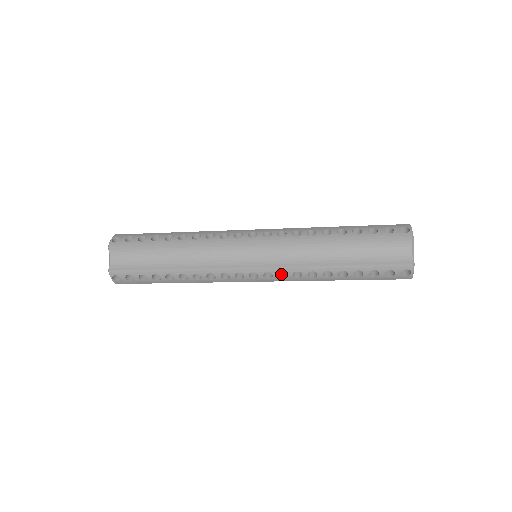
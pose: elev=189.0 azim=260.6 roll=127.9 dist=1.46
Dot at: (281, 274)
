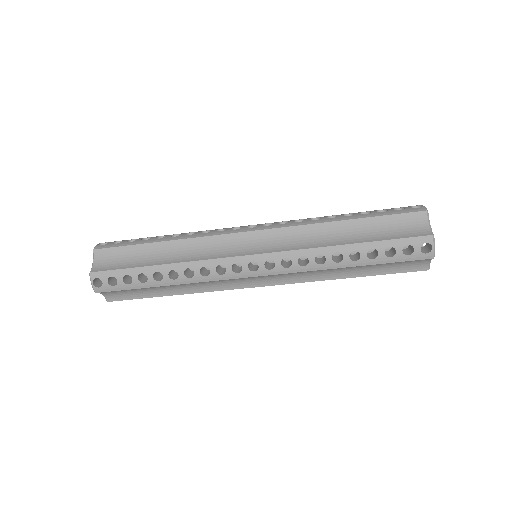
Dot at: (284, 265)
